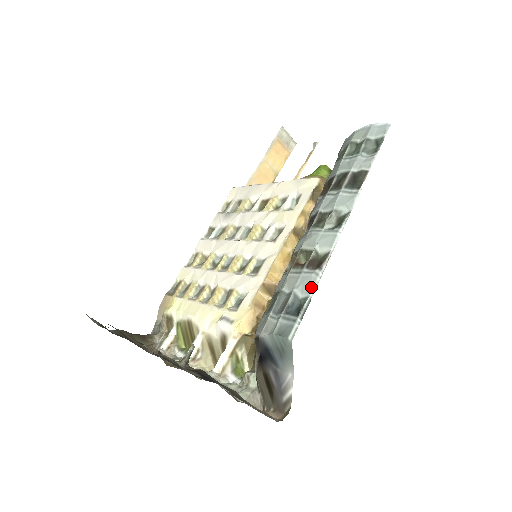
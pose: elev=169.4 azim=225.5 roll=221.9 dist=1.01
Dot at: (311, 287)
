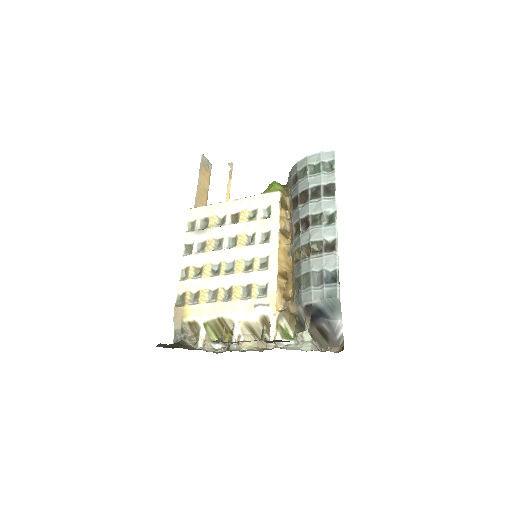
Dot at: (335, 263)
